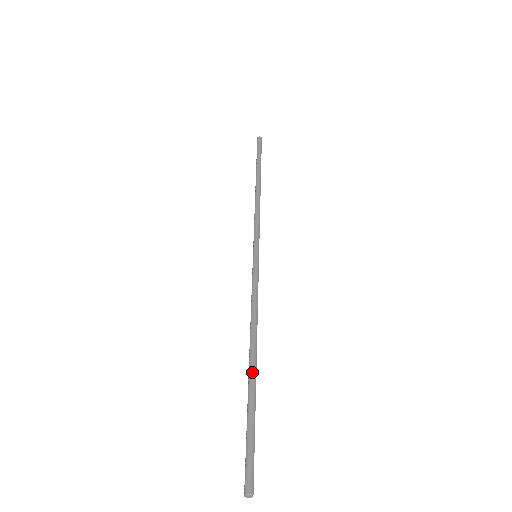
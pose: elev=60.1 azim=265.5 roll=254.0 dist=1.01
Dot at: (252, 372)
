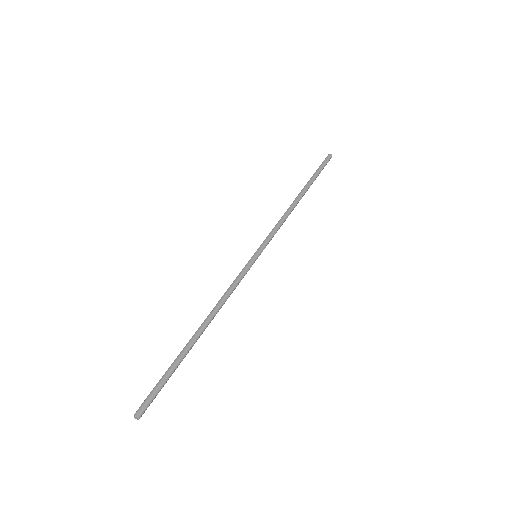
Dot at: (192, 340)
